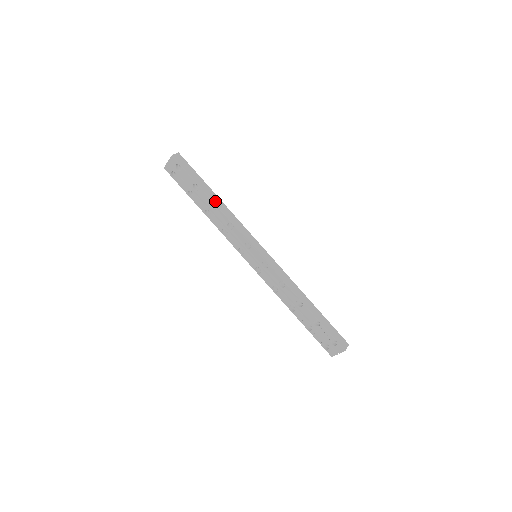
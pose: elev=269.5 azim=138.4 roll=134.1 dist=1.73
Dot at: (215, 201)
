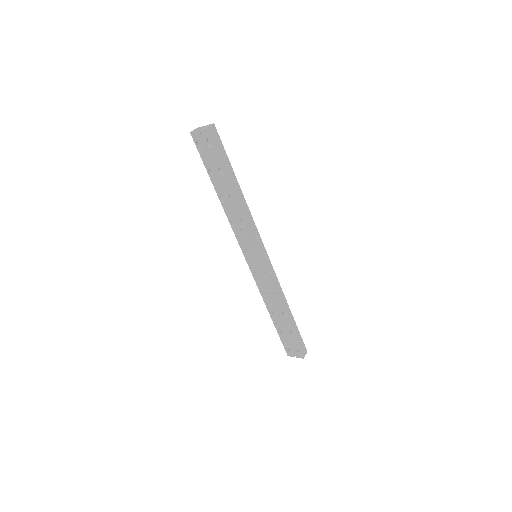
Dot at: (237, 193)
